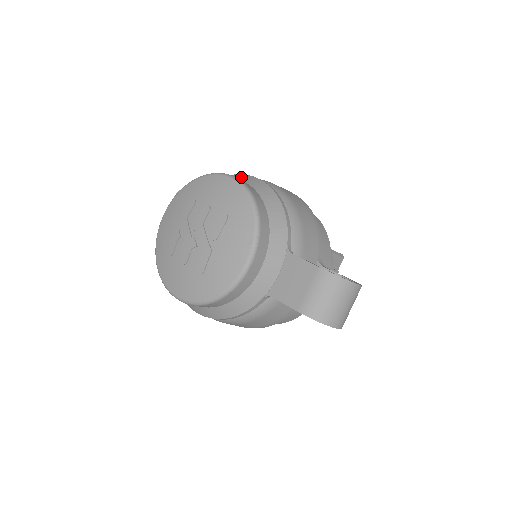
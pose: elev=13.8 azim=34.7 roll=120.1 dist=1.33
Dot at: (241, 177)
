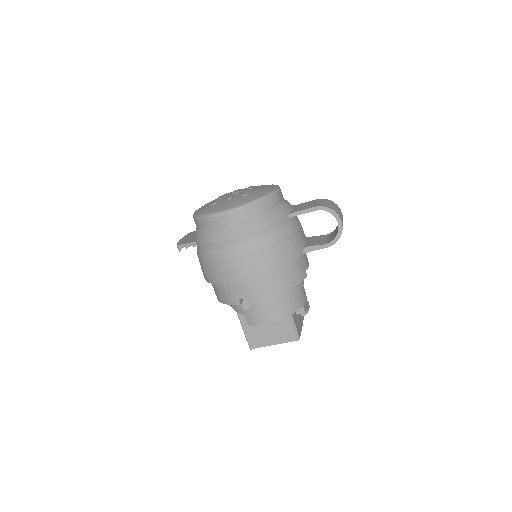
Dot at: occluded
